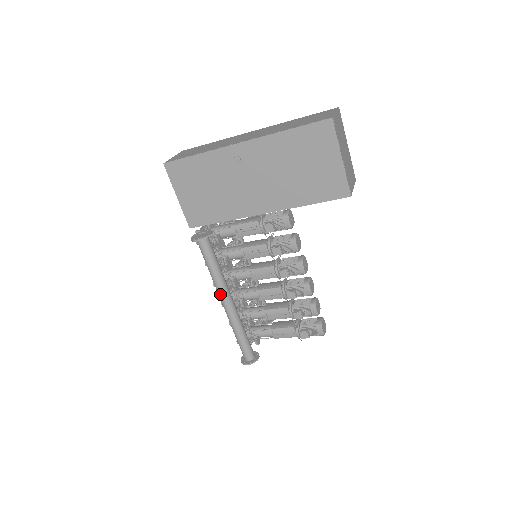
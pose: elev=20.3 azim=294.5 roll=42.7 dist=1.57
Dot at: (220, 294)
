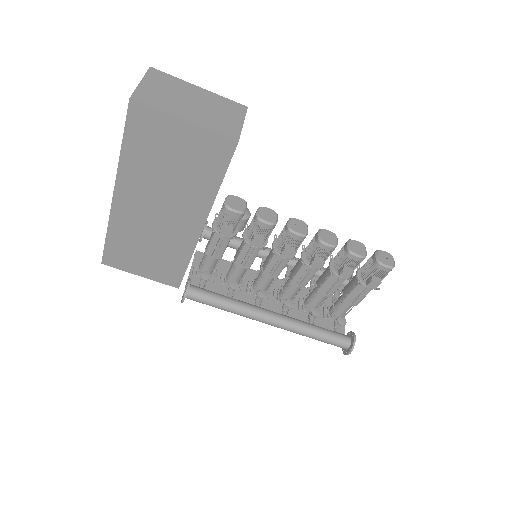
Dot at: (256, 320)
